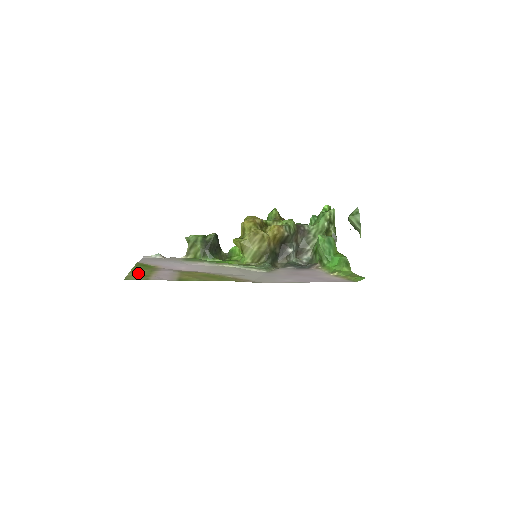
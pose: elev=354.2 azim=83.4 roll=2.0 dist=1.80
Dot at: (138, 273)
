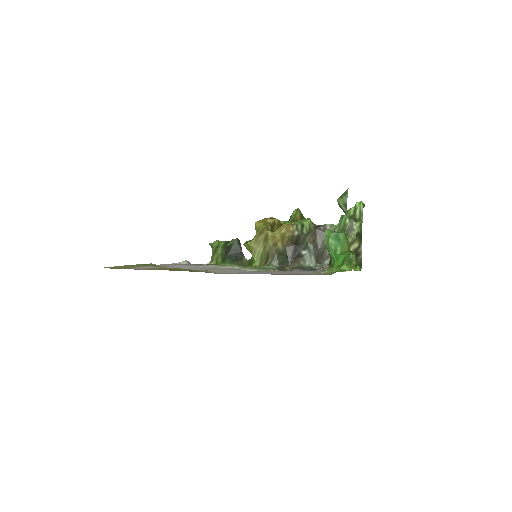
Dot at: (125, 266)
